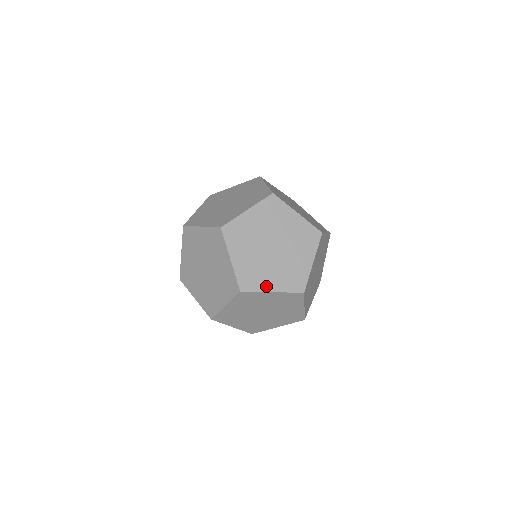
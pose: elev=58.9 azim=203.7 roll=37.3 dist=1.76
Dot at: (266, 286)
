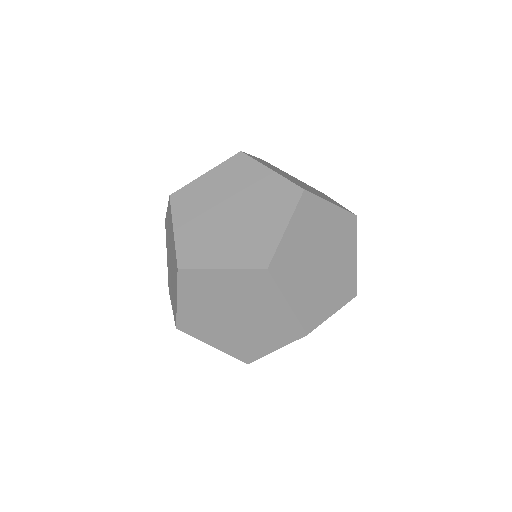
Dot at: (208, 339)
